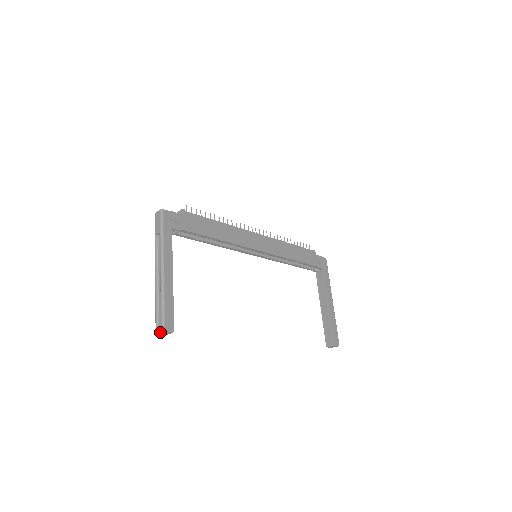
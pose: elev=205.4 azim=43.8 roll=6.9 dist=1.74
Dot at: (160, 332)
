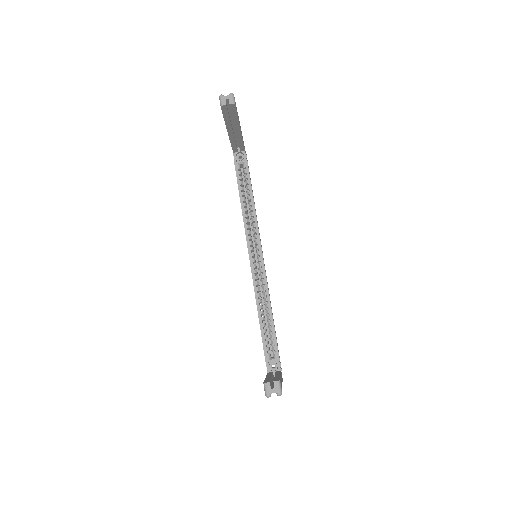
Dot at: (224, 96)
